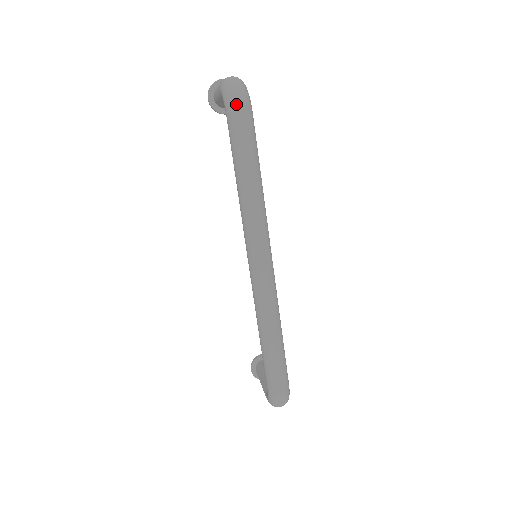
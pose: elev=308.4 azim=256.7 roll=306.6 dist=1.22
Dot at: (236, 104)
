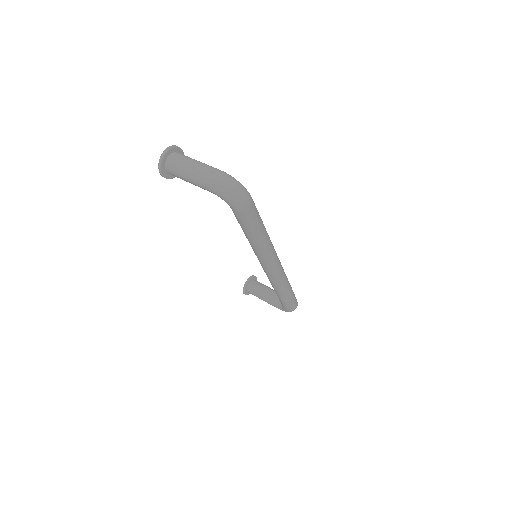
Dot at: (245, 204)
